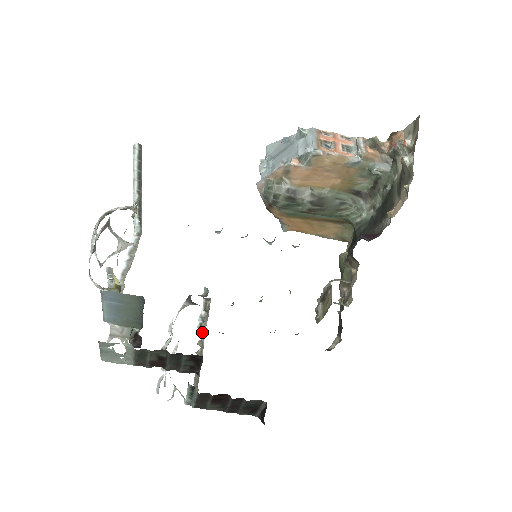
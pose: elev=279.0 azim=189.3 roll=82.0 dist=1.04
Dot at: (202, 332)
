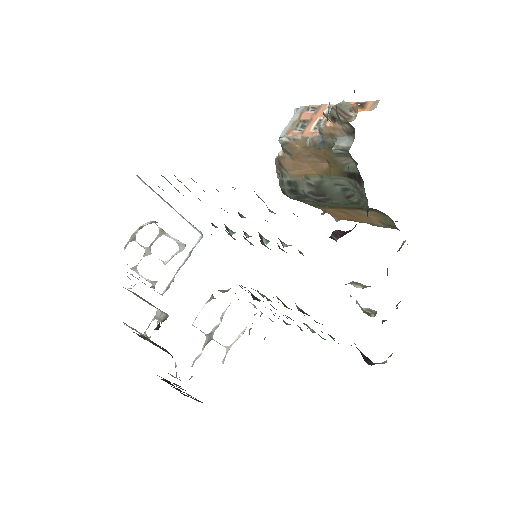
Dot at: occluded
